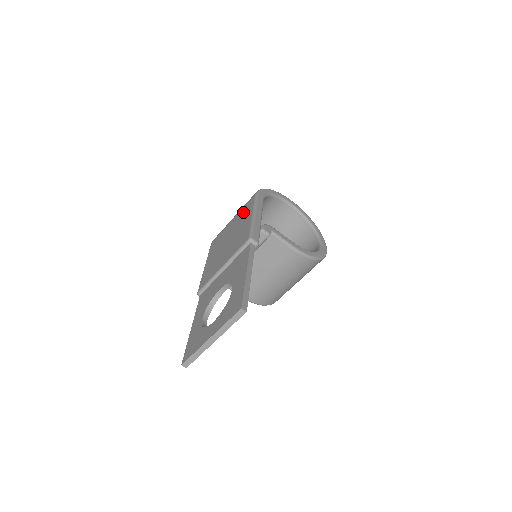
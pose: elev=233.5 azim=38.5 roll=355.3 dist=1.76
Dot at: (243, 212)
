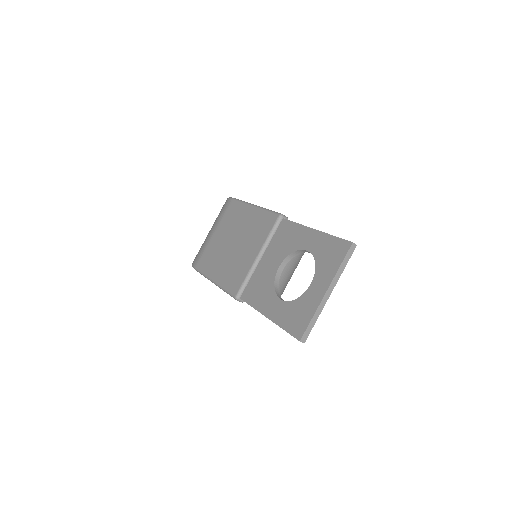
Dot at: (229, 217)
